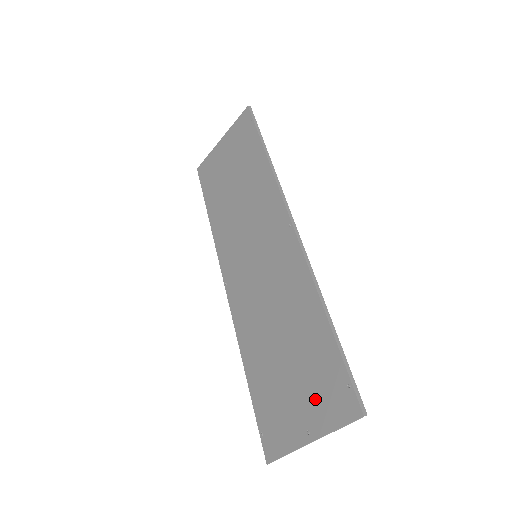
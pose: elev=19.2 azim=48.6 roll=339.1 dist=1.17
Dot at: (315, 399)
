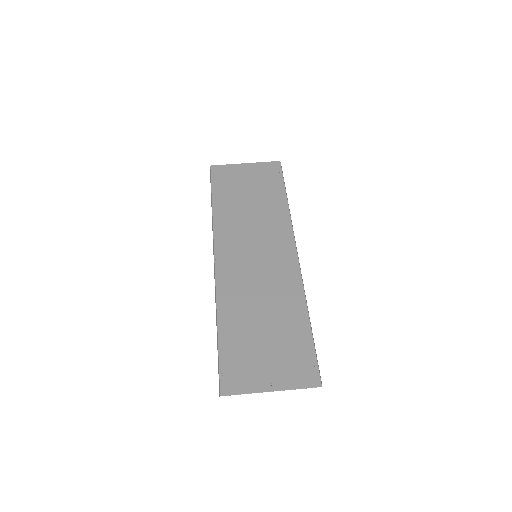
Dot at: (284, 365)
